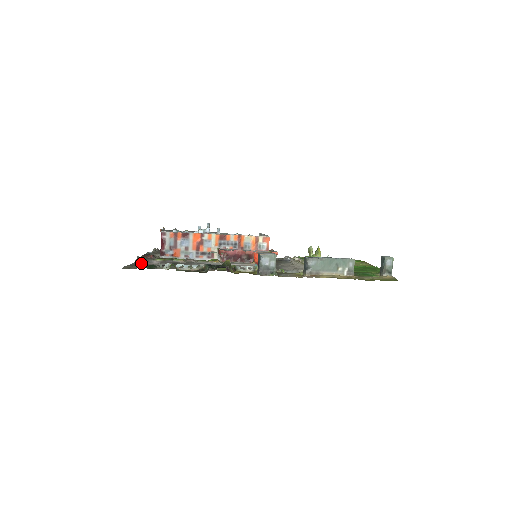
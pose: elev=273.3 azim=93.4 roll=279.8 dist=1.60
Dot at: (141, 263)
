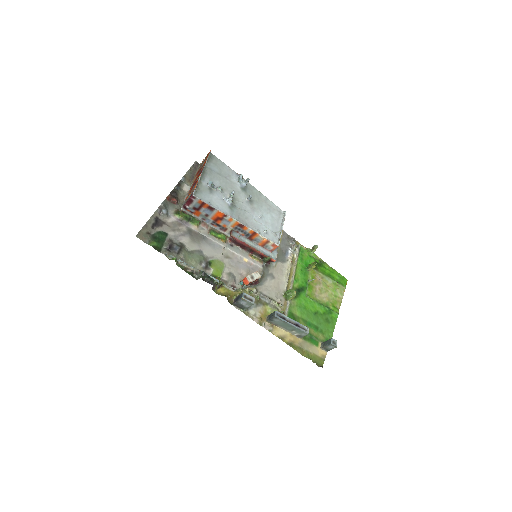
Dot at: (160, 217)
